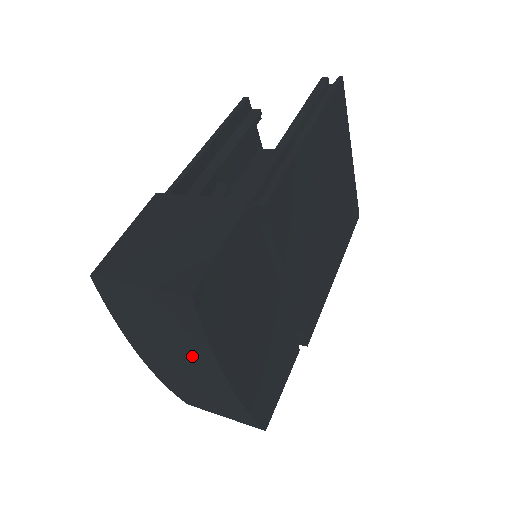
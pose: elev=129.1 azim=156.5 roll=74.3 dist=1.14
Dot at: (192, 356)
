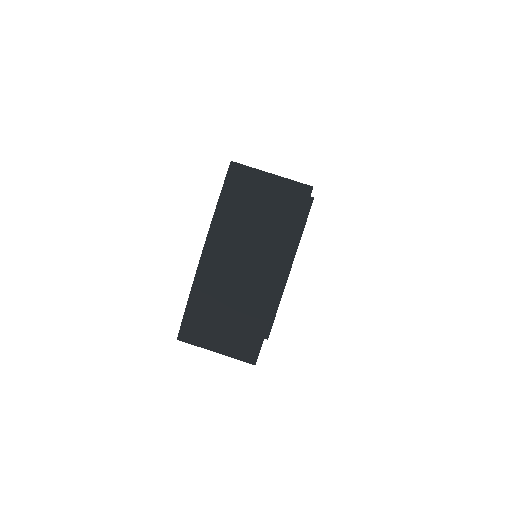
Dot at: (271, 242)
